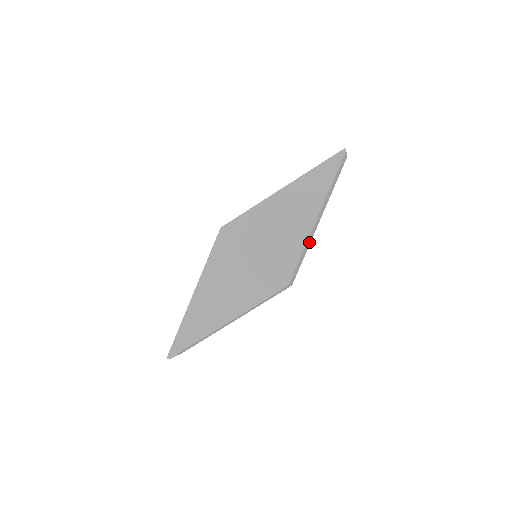
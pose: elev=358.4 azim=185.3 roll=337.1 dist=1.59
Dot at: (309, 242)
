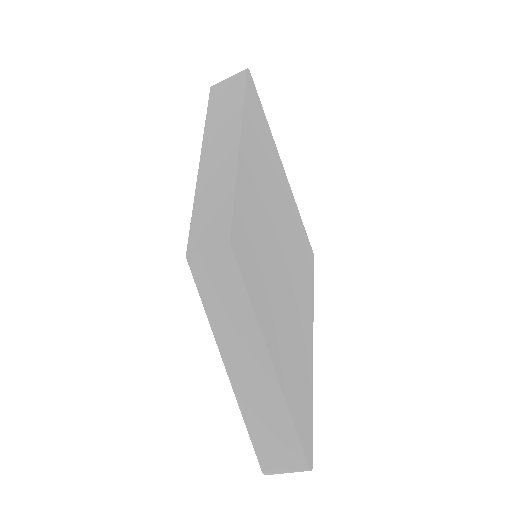
Dot at: occluded
